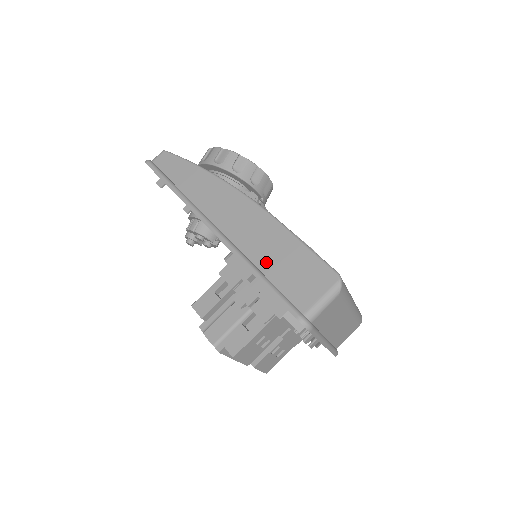
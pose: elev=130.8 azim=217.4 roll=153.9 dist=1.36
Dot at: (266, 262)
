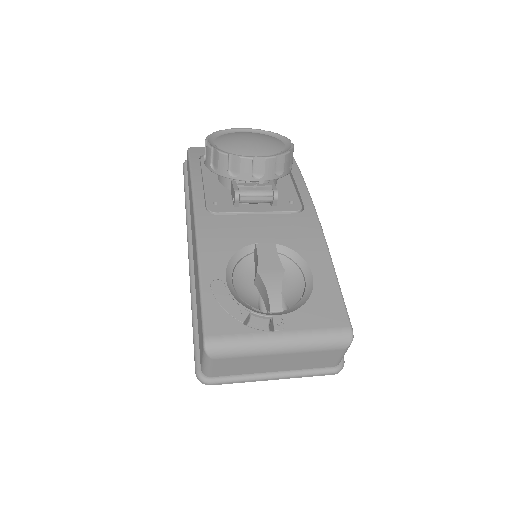
Dot at: (197, 301)
